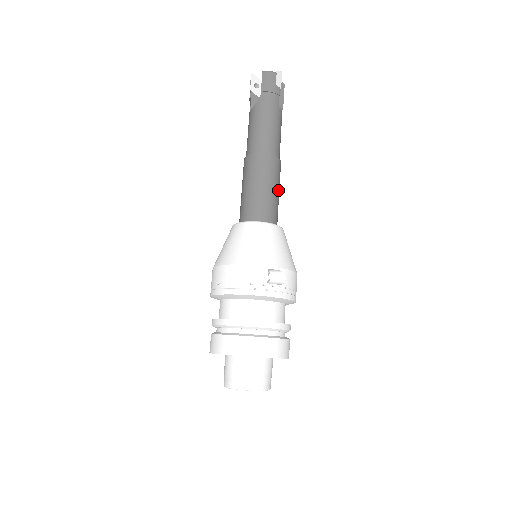
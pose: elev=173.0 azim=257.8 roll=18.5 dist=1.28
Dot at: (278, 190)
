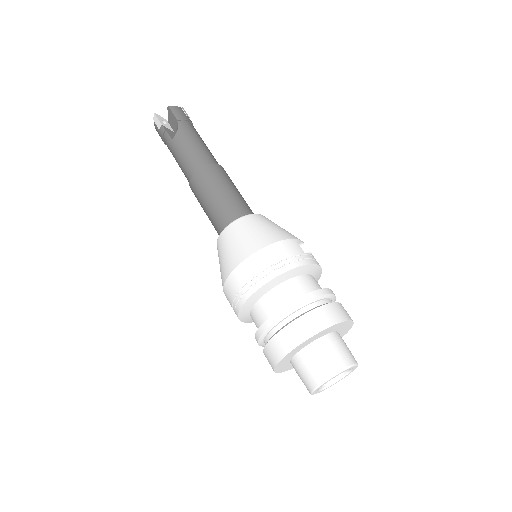
Dot at: occluded
